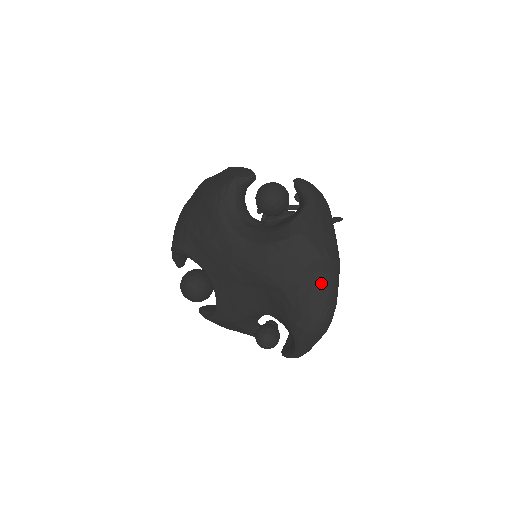
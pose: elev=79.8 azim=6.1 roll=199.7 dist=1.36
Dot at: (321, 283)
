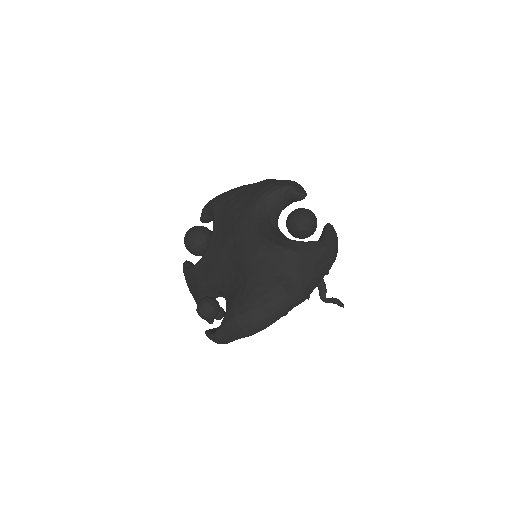
Dot at: (277, 295)
